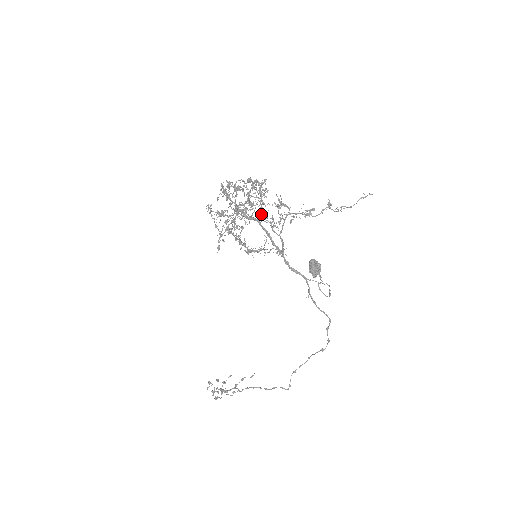
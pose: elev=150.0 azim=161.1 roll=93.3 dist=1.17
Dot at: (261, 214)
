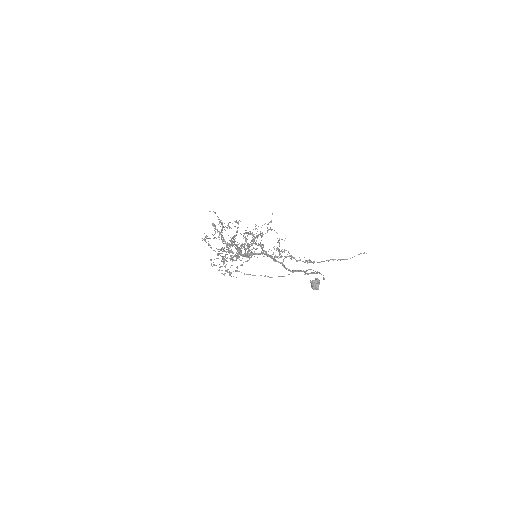
Dot at: occluded
